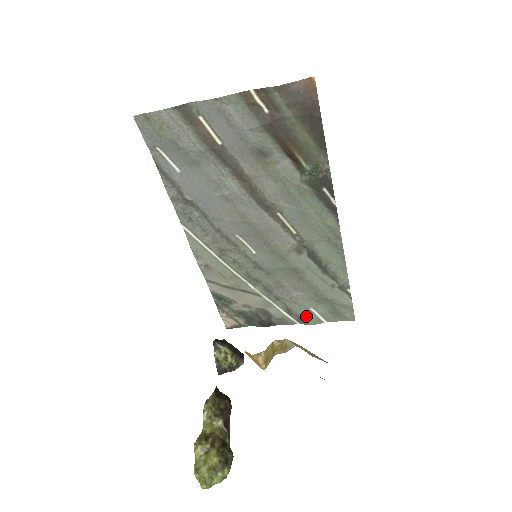
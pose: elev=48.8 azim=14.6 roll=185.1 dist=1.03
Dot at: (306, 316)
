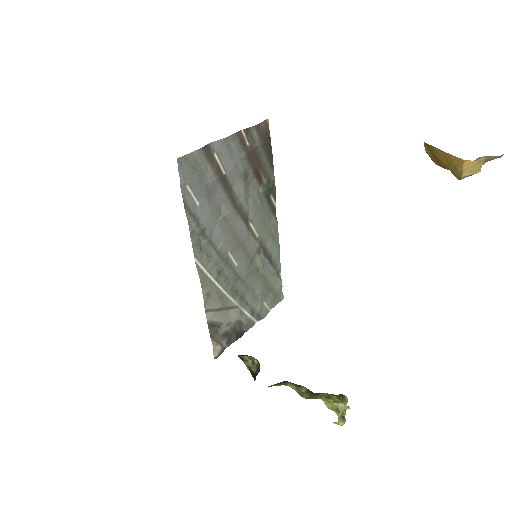
Dot at: (261, 311)
